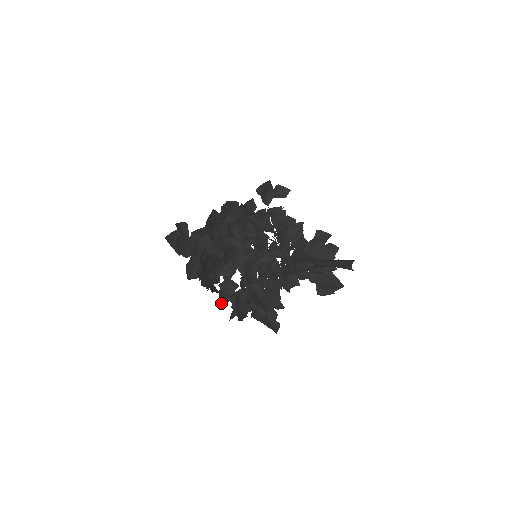
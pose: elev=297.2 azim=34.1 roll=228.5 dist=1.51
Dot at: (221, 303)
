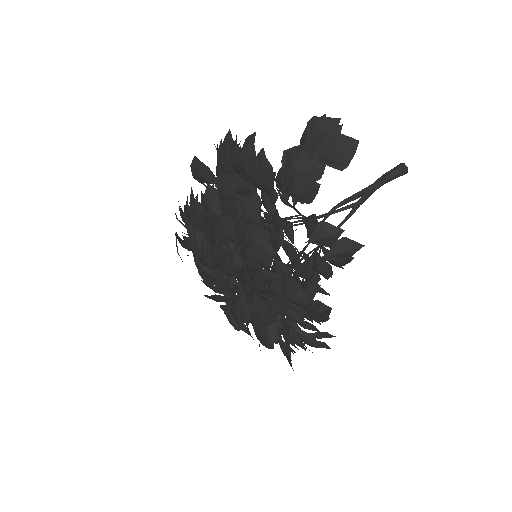
Dot at: occluded
